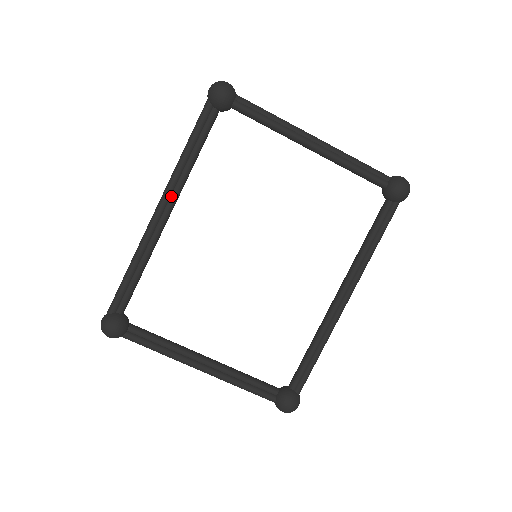
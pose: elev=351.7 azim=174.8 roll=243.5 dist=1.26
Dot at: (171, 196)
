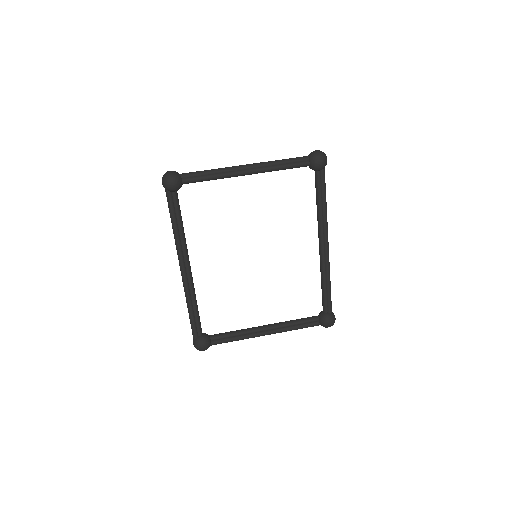
Dot at: (184, 257)
